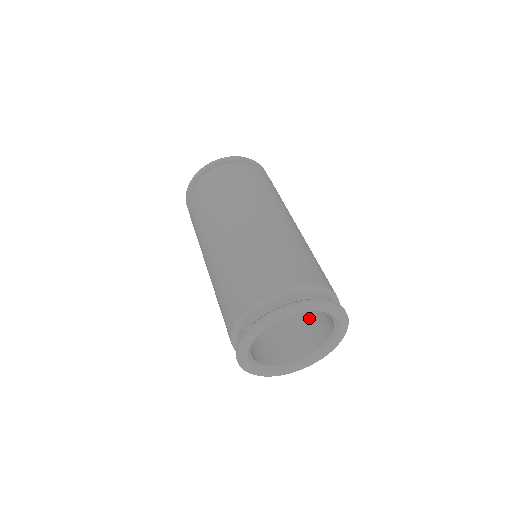
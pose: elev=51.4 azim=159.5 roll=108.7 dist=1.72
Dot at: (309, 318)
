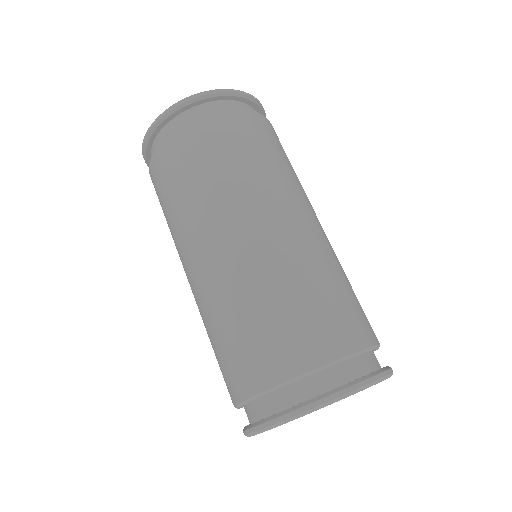
Dot at: occluded
